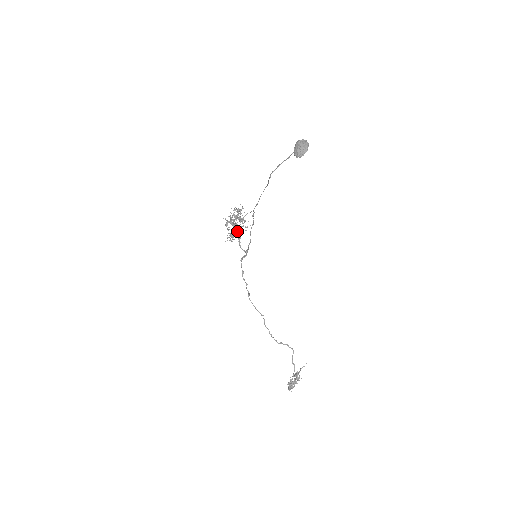
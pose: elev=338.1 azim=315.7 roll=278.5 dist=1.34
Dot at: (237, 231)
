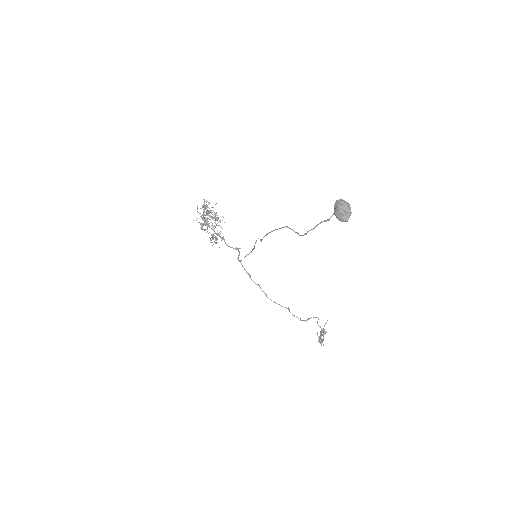
Dot at: occluded
